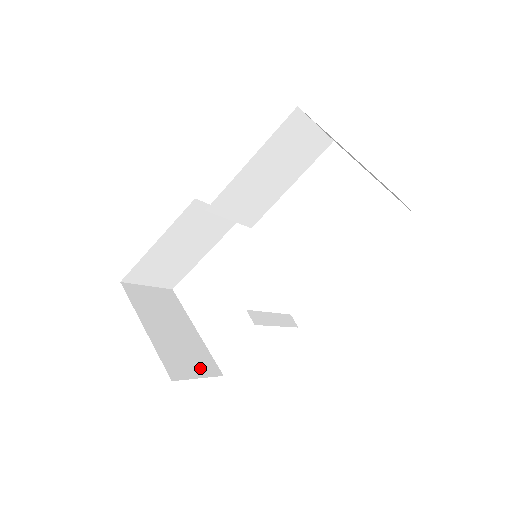
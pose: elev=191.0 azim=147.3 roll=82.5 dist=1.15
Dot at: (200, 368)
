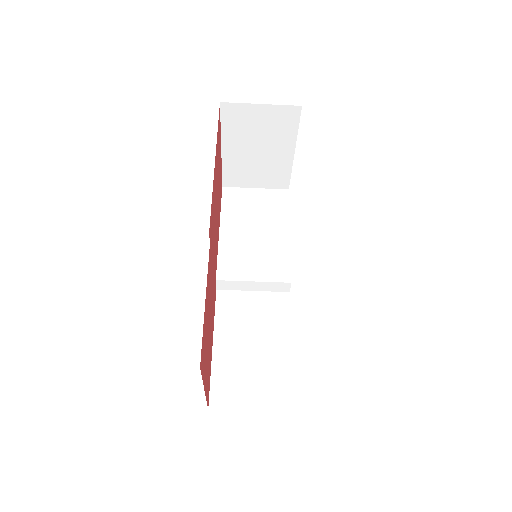
Dot at: occluded
